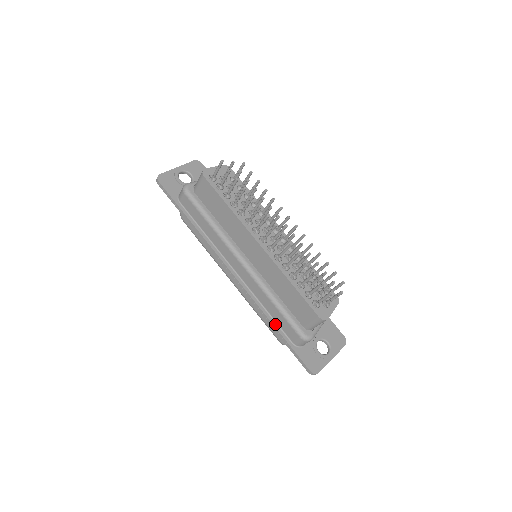
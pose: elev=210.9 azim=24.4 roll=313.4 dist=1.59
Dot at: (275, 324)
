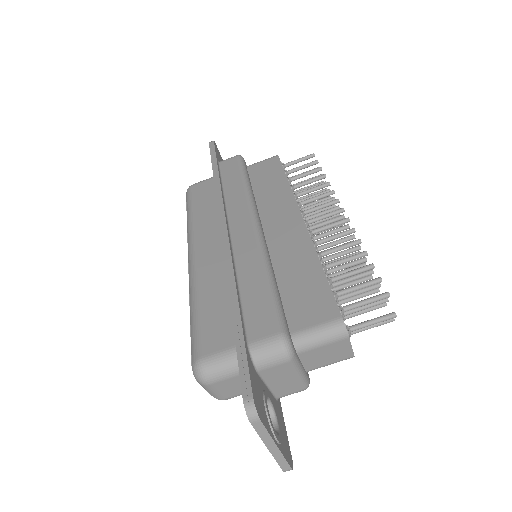
Dot at: (240, 303)
